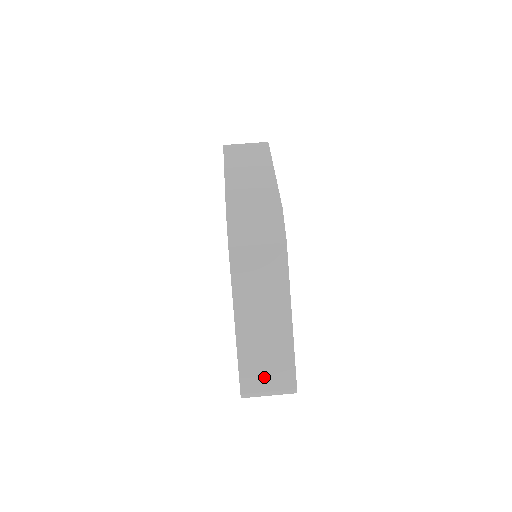
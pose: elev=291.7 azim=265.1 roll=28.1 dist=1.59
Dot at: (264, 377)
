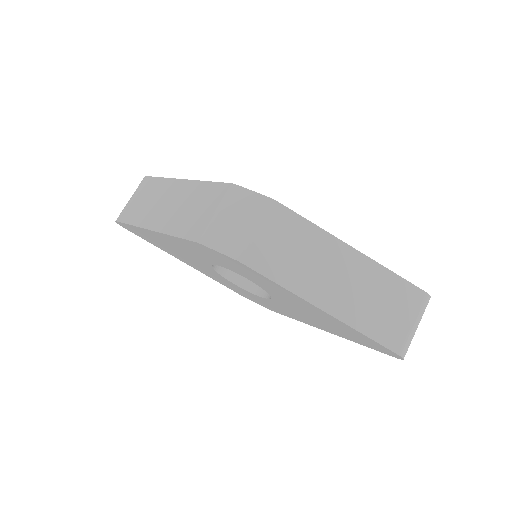
Dot at: (397, 319)
